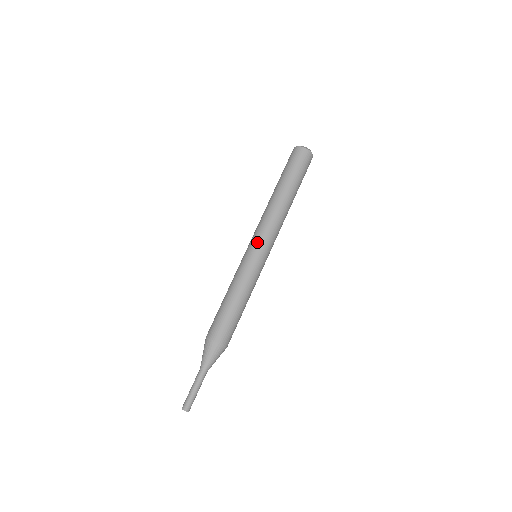
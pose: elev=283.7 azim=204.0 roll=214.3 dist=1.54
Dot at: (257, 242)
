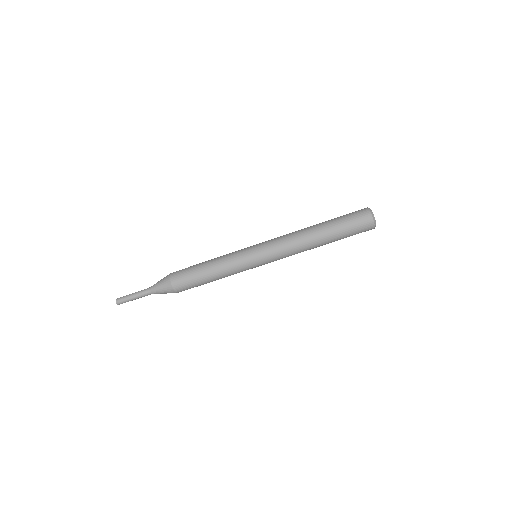
Dot at: (268, 262)
